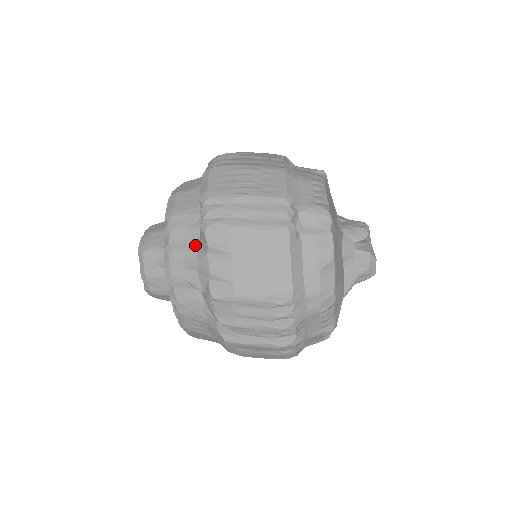
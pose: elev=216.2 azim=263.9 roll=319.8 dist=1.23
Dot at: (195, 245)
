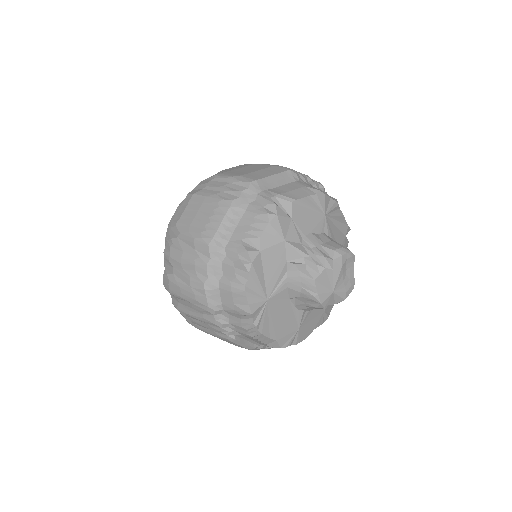
Dot at: occluded
